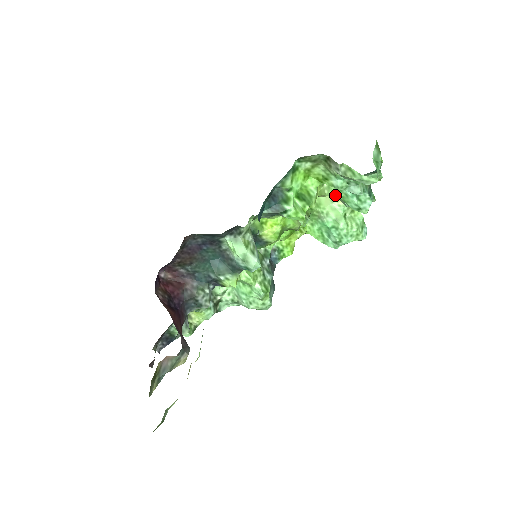
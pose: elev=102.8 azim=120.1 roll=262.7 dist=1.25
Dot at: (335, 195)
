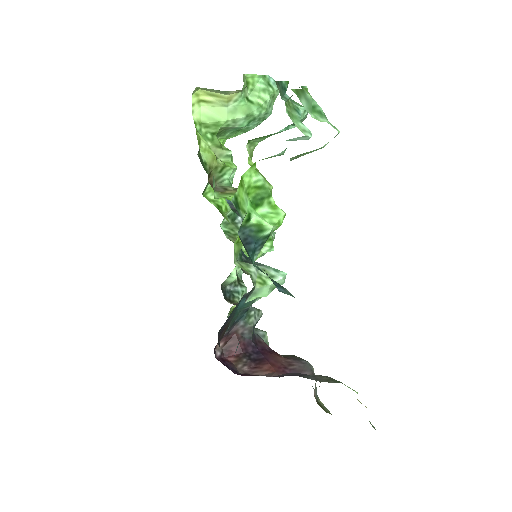
Dot at: occluded
